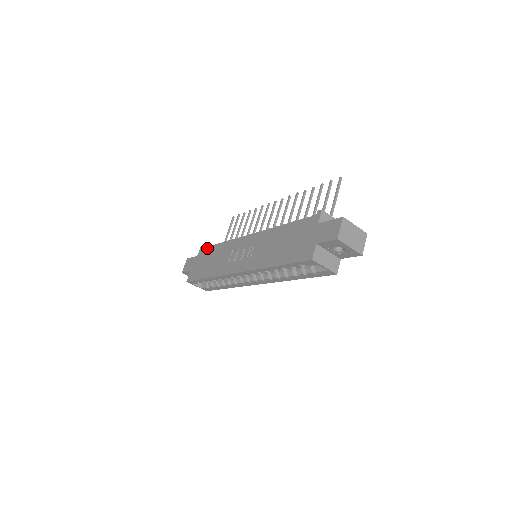
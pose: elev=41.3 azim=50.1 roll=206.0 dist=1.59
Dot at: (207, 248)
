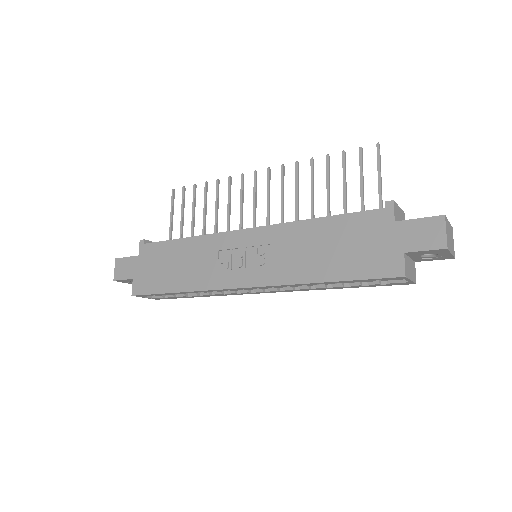
Dot at: (157, 244)
